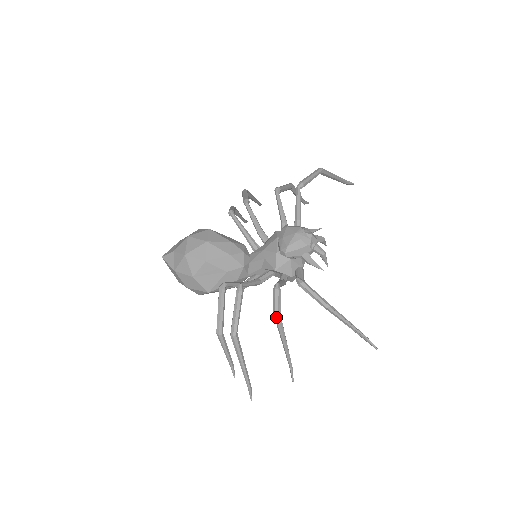
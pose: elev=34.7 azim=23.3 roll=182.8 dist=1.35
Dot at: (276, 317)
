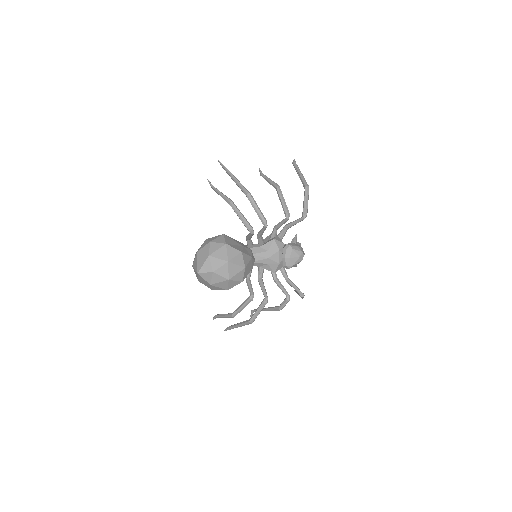
Dot at: occluded
